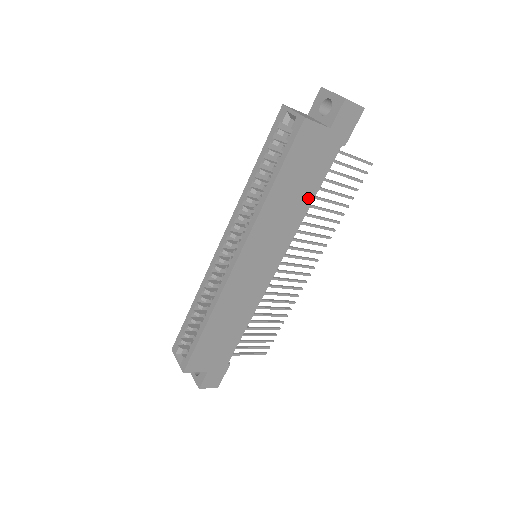
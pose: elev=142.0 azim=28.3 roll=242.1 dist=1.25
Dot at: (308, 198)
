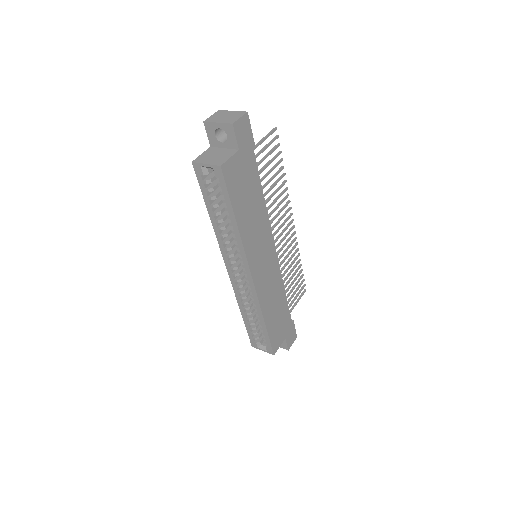
Dot at: (260, 198)
